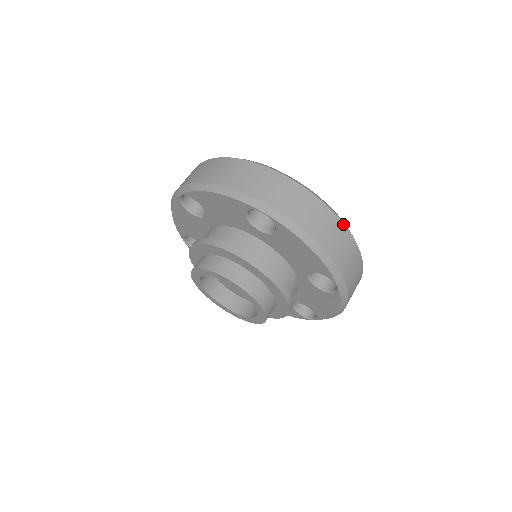
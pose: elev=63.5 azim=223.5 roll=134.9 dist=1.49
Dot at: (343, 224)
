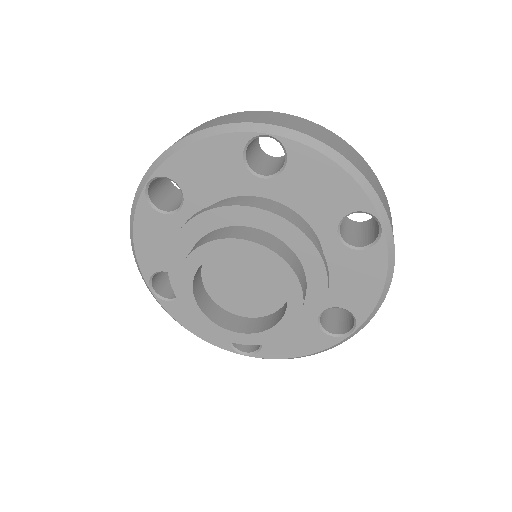
Dot at: occluded
